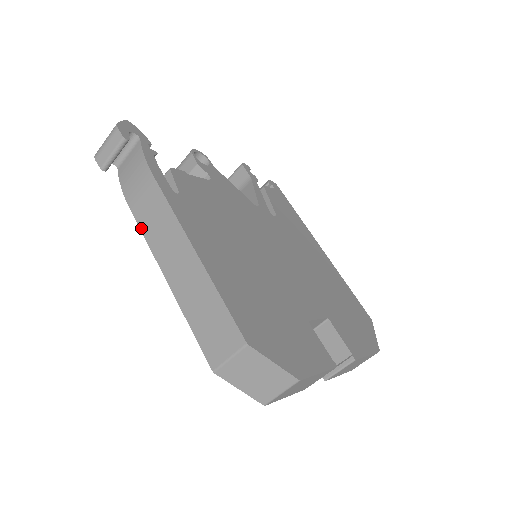
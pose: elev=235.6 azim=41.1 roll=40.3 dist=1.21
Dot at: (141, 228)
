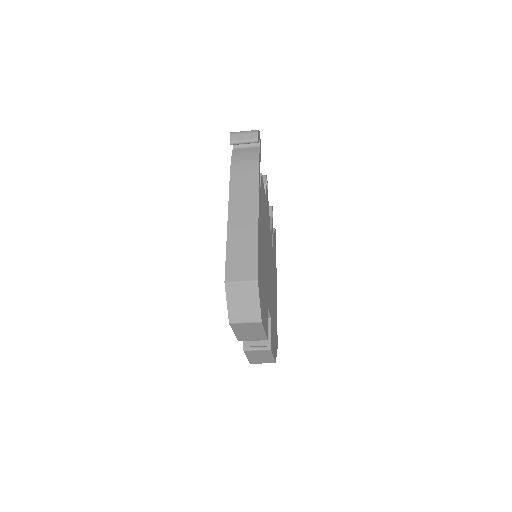
Dot at: (230, 187)
